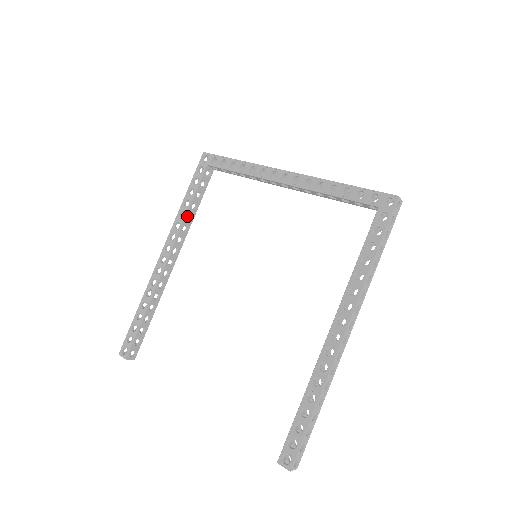
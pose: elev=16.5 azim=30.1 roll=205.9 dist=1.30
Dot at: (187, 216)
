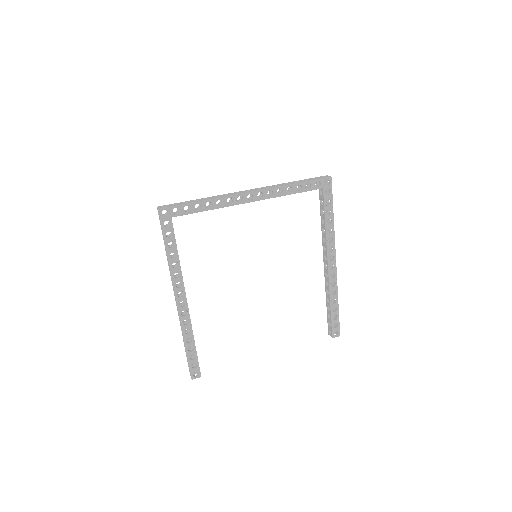
Dot at: occluded
